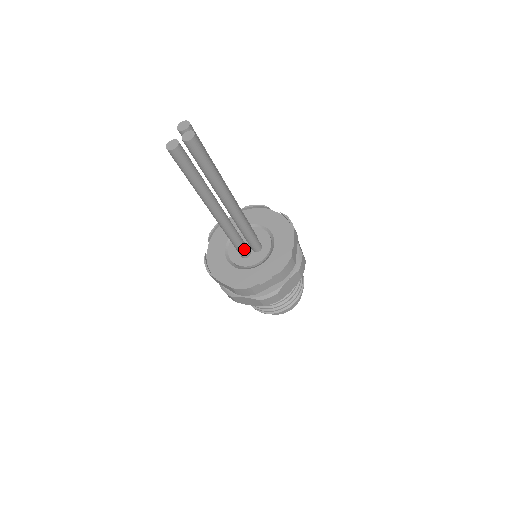
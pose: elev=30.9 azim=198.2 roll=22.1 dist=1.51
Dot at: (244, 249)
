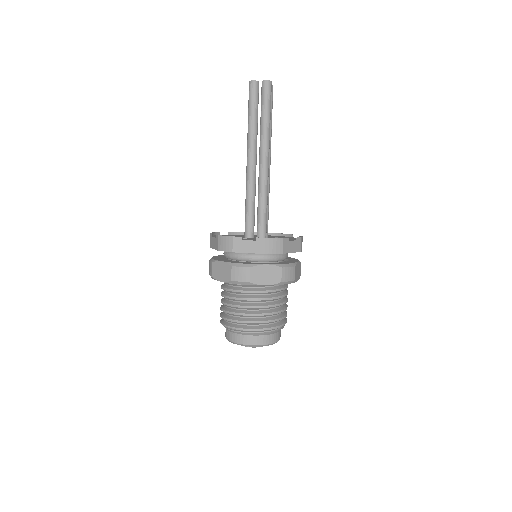
Dot at: (251, 224)
